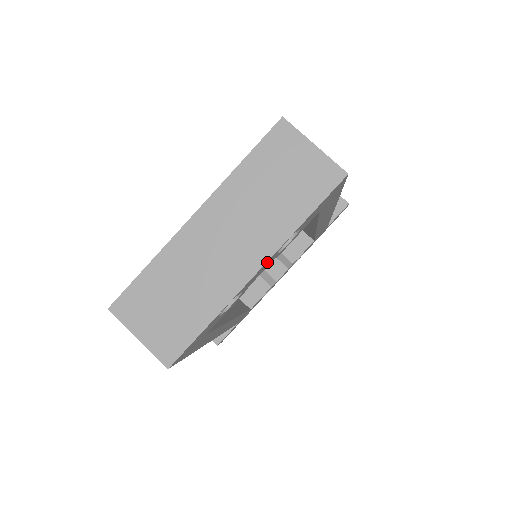
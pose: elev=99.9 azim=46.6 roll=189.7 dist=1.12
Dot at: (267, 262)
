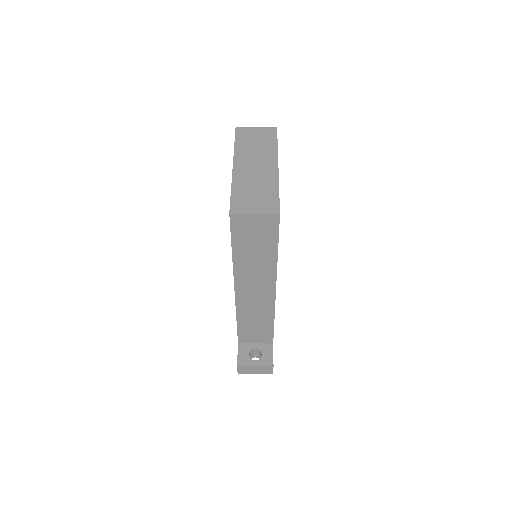
Dot at: occluded
